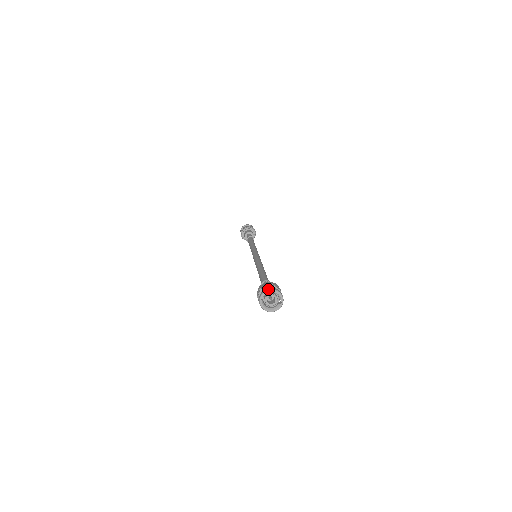
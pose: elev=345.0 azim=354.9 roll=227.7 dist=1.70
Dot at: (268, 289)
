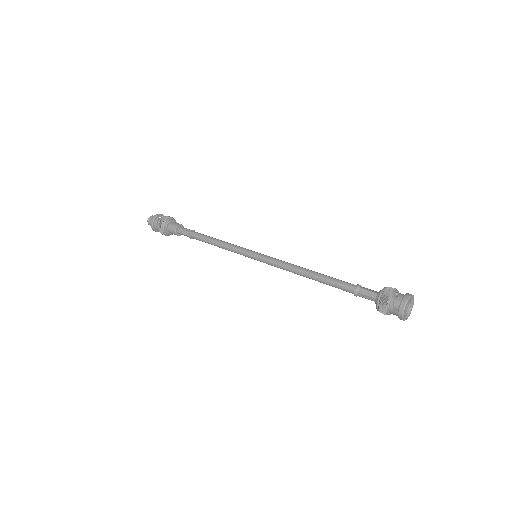
Dot at: (408, 298)
